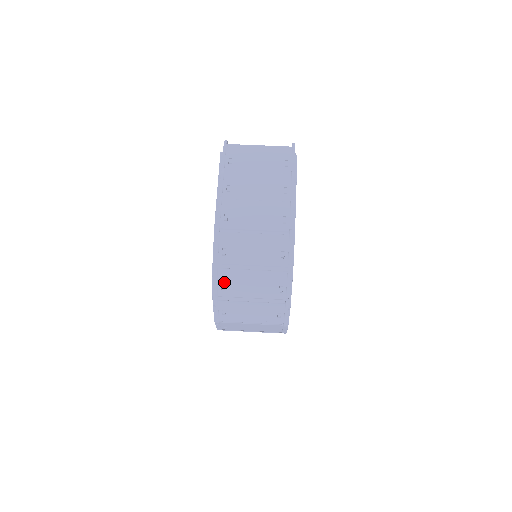
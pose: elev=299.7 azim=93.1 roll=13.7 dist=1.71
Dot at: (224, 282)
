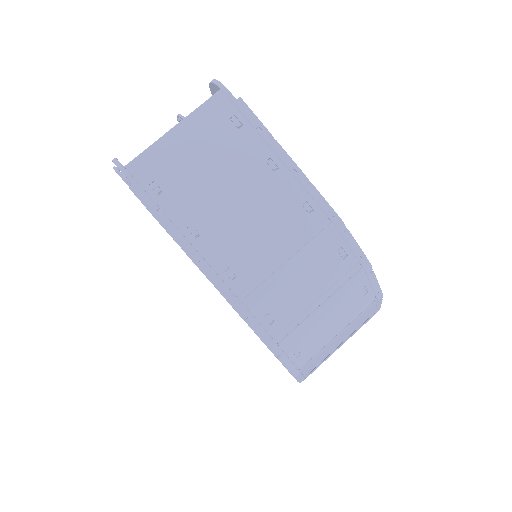
Dot at: (295, 349)
